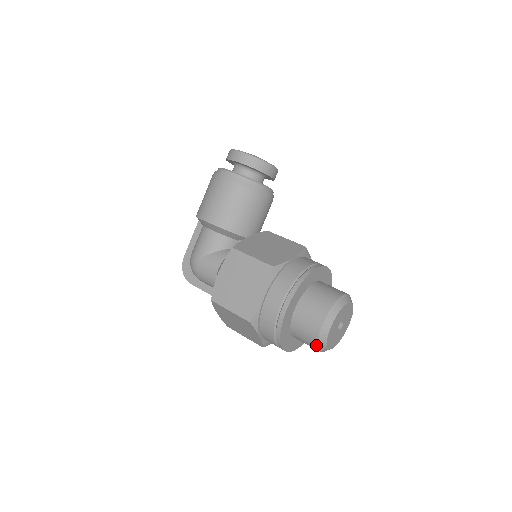
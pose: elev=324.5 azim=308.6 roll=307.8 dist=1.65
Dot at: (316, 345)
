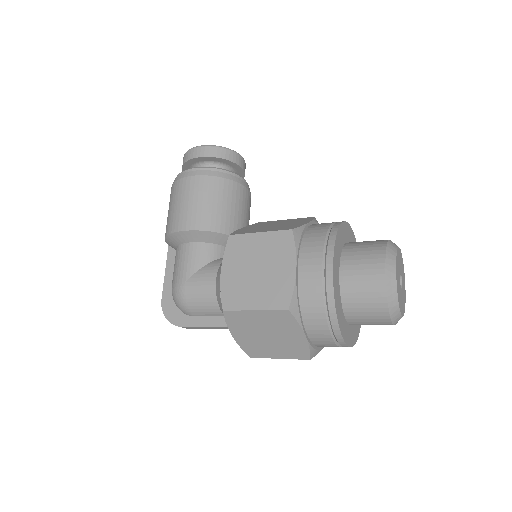
Dot at: (386, 309)
